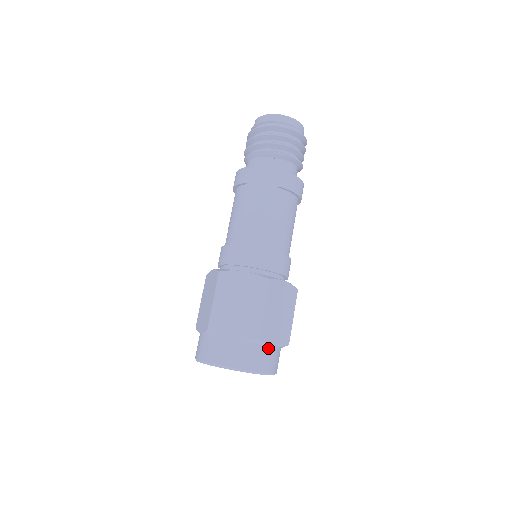
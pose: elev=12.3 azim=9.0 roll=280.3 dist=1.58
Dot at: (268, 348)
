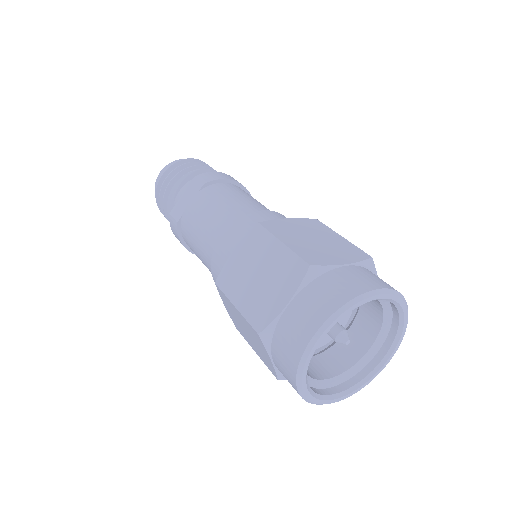
Dot at: (341, 270)
